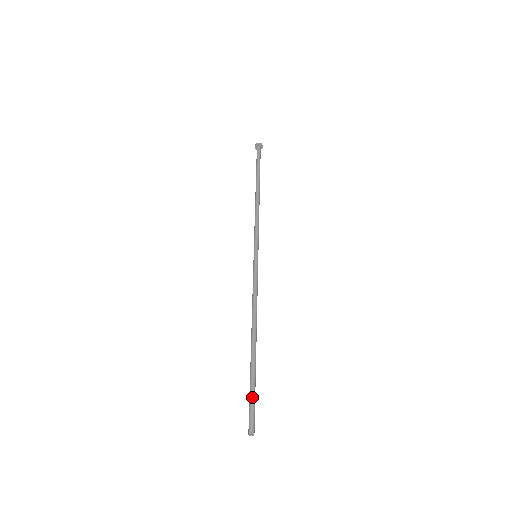
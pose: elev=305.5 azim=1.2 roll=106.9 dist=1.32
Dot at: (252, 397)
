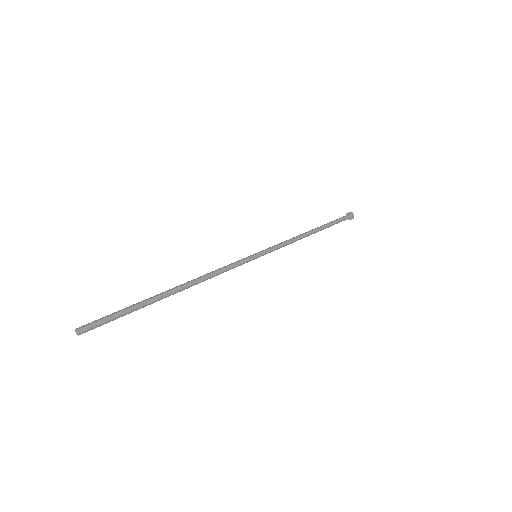
Dot at: (115, 312)
